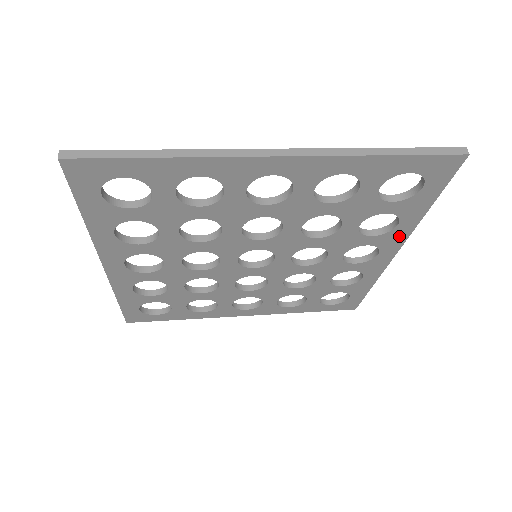
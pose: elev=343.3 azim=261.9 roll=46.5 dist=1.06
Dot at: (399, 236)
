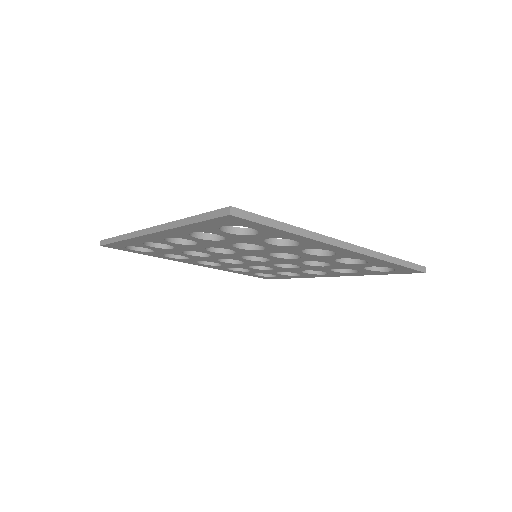
Dot at: (317, 244)
